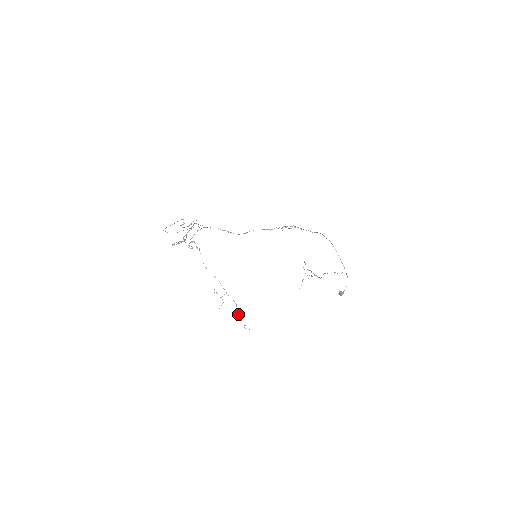
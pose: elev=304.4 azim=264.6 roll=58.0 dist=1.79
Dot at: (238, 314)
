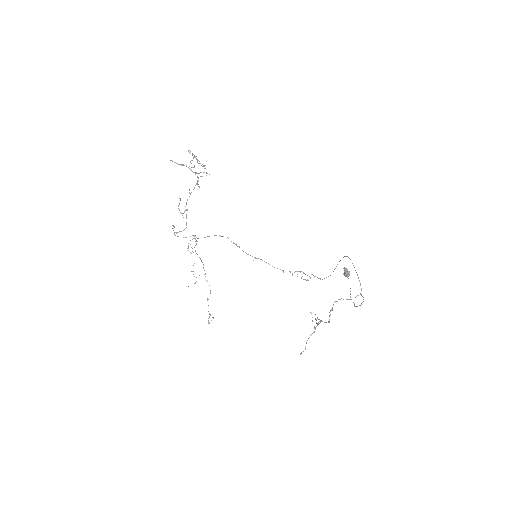
Dot at: occluded
